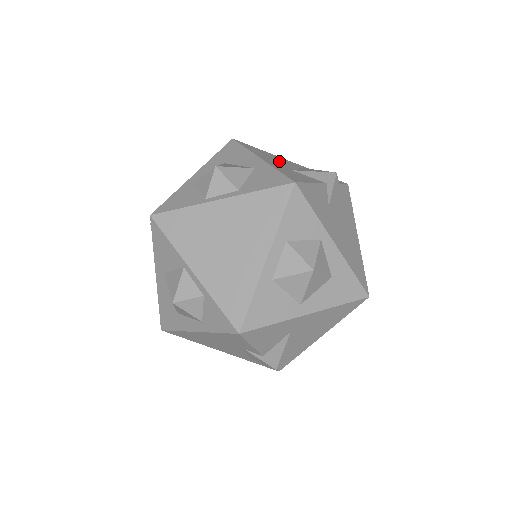
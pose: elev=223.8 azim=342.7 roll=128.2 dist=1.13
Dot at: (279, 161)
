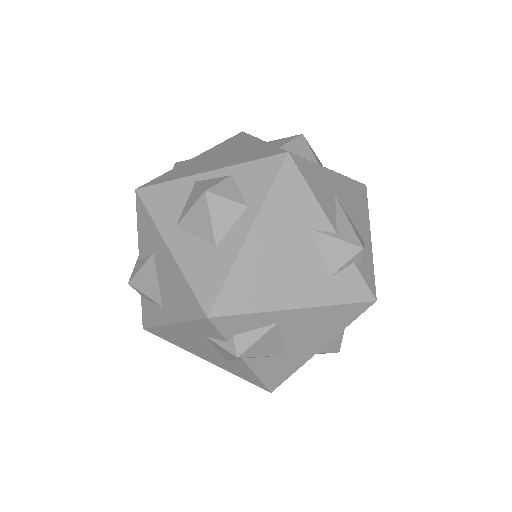
Dot at: occluded
